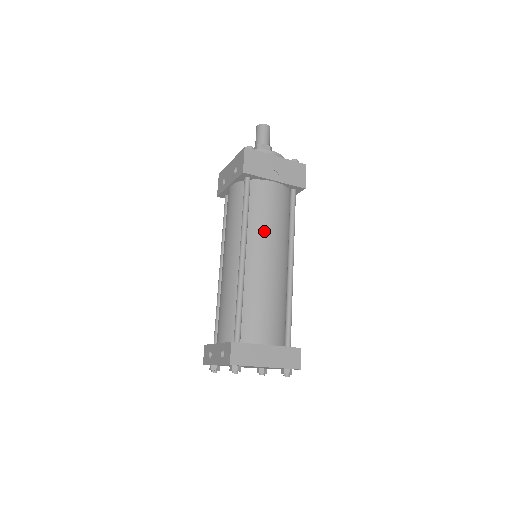
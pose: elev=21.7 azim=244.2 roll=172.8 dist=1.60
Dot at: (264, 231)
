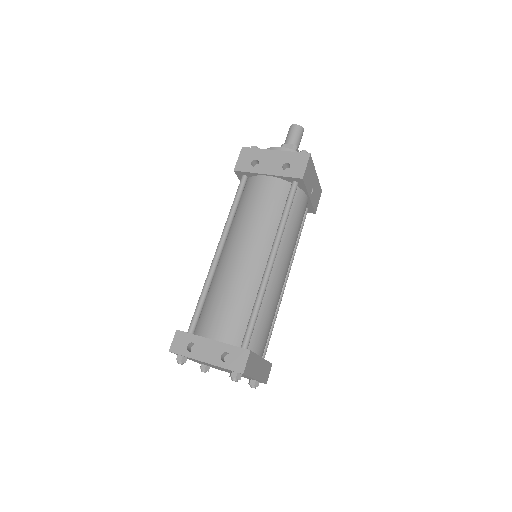
Dot at: (290, 243)
